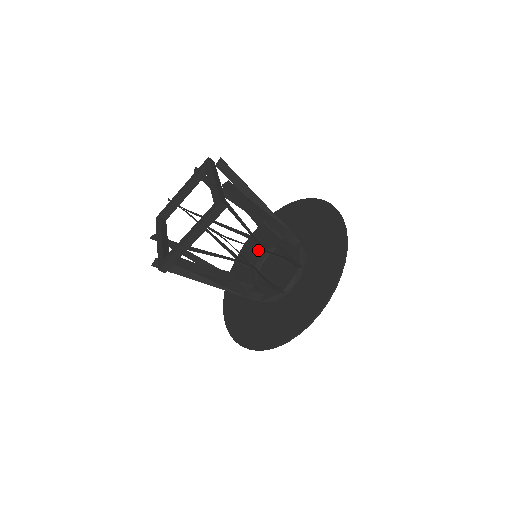
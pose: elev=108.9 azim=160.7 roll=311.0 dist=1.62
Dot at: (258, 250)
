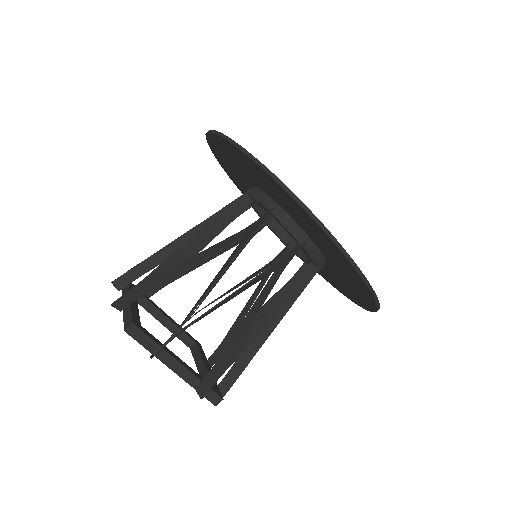
Dot at: occluded
